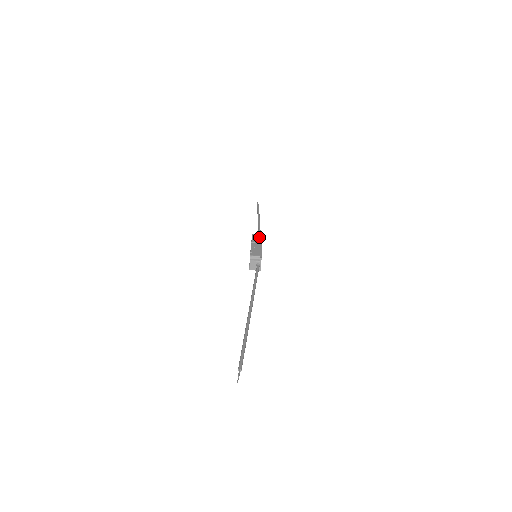
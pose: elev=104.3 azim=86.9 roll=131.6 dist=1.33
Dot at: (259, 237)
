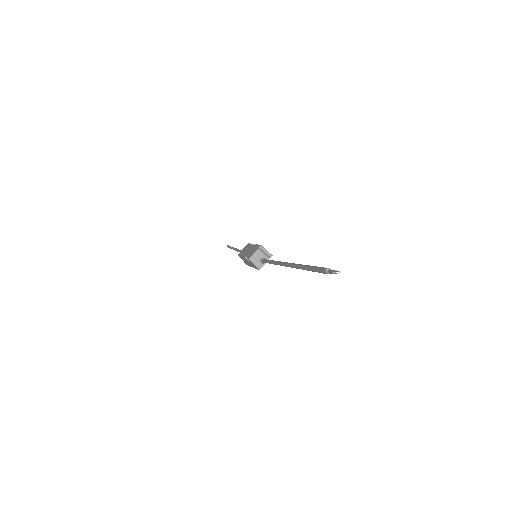
Dot at: occluded
